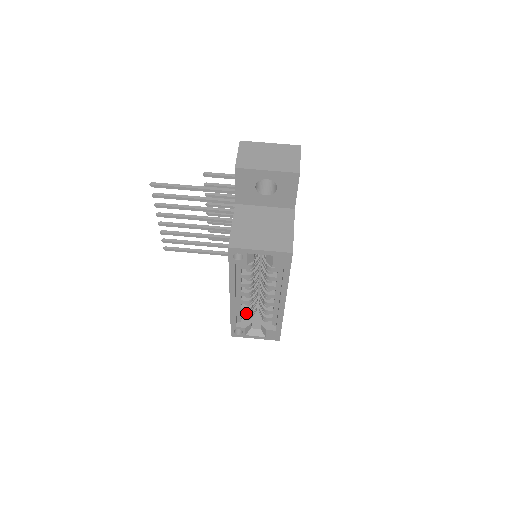
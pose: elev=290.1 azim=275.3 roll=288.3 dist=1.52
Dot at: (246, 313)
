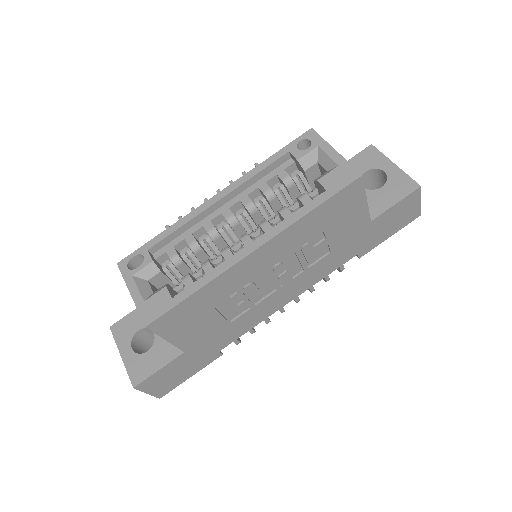
Dot at: (179, 254)
